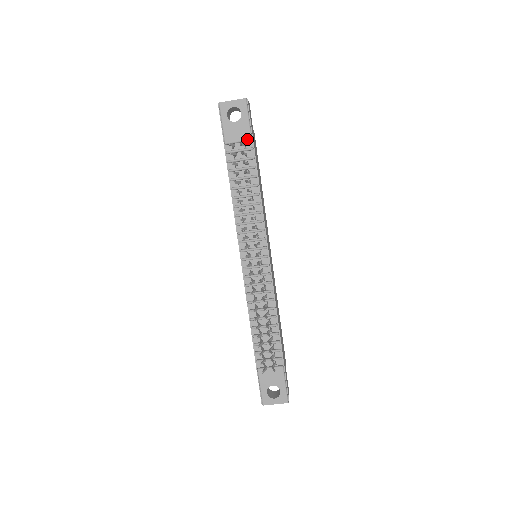
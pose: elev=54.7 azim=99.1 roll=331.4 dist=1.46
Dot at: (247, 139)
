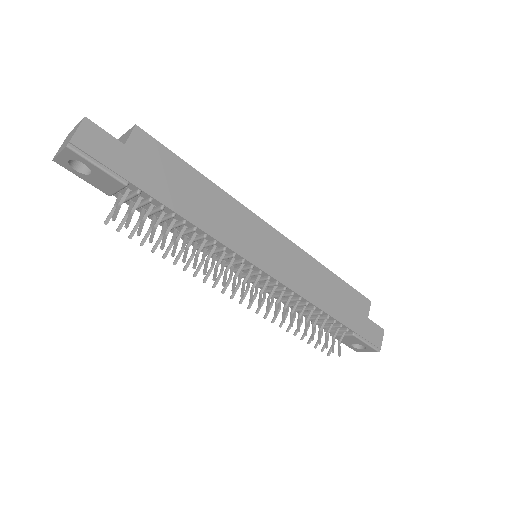
Dot at: (122, 187)
